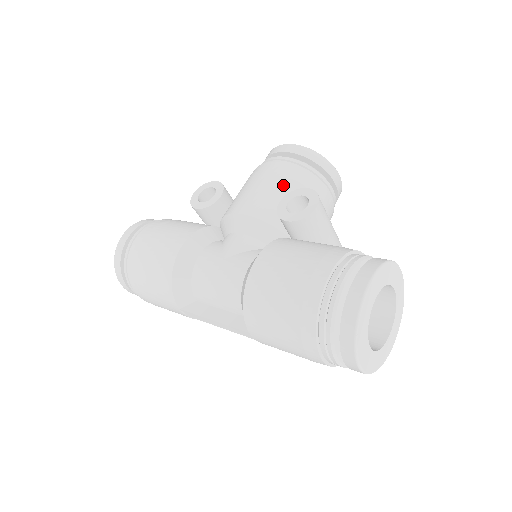
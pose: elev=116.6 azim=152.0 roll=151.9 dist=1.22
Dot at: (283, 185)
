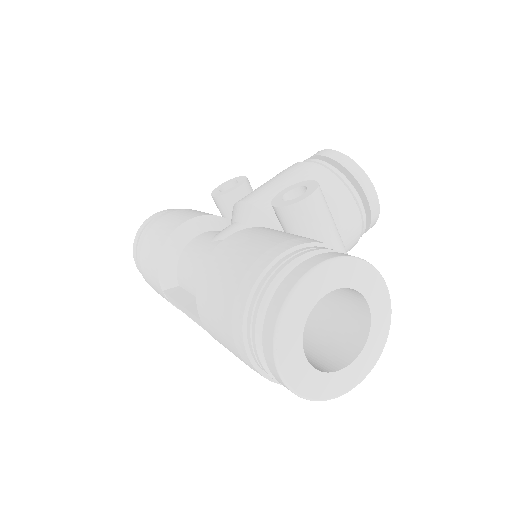
Dot at: (298, 181)
